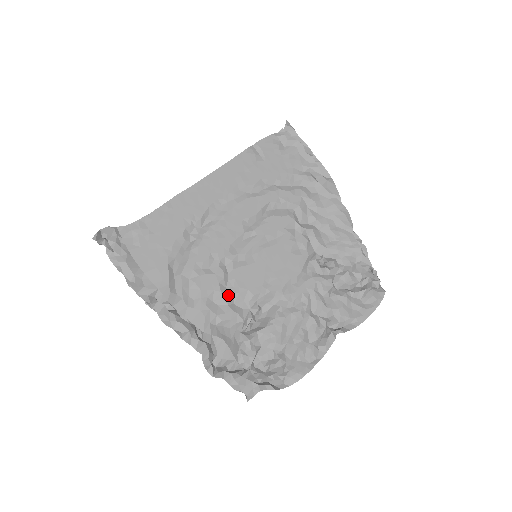
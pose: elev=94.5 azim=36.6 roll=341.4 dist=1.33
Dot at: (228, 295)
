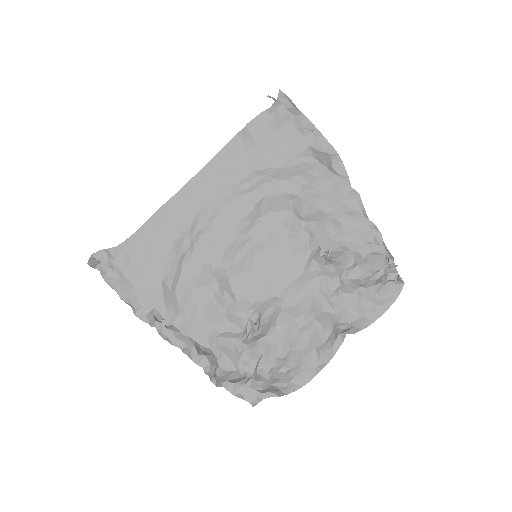
Dot at: (225, 306)
